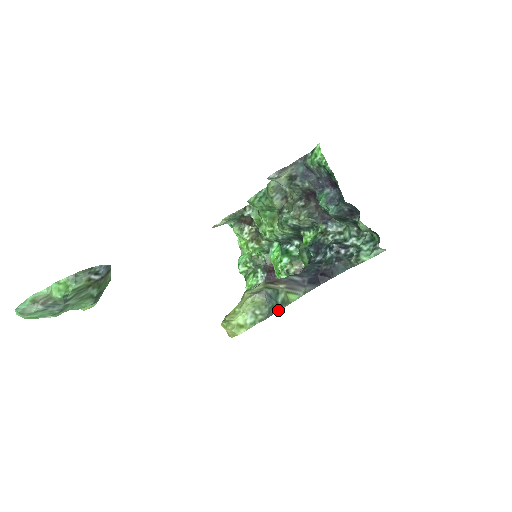
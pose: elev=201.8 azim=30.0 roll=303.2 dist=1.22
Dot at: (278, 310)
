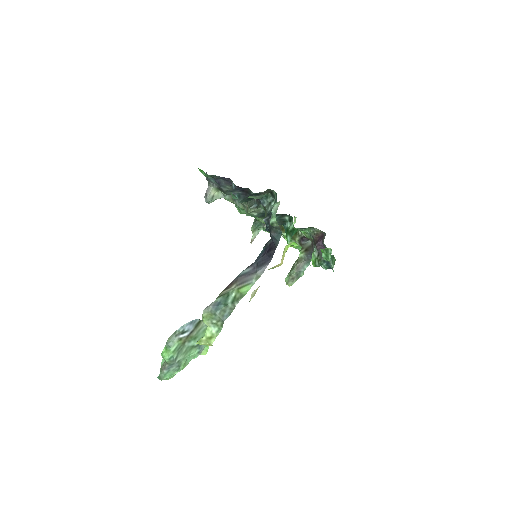
Dot at: (233, 309)
